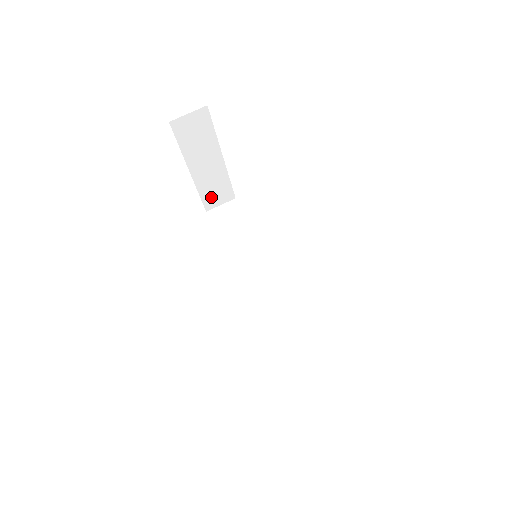
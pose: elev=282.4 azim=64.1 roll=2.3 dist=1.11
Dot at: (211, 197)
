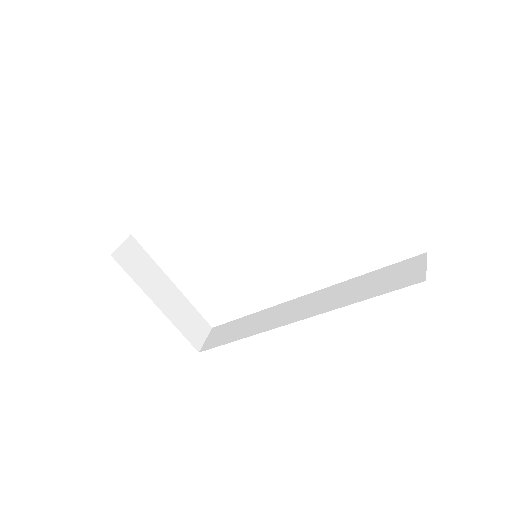
Dot at: (191, 332)
